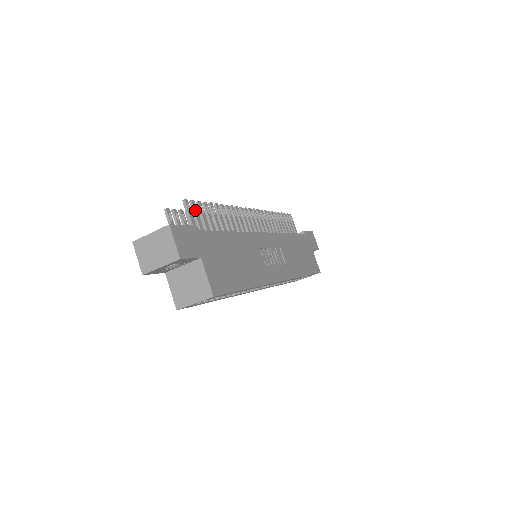
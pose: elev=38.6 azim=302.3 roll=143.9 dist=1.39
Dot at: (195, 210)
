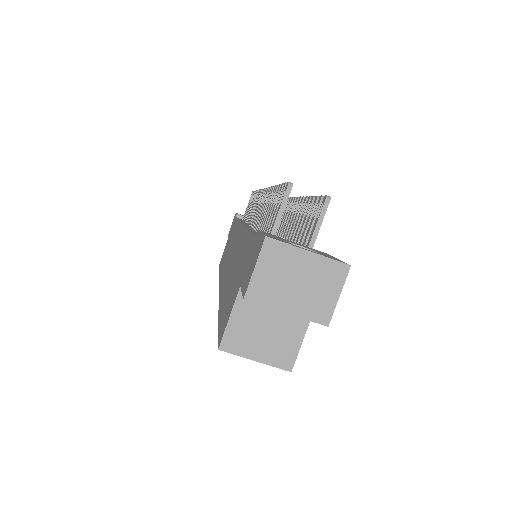
Dot at: (316, 212)
